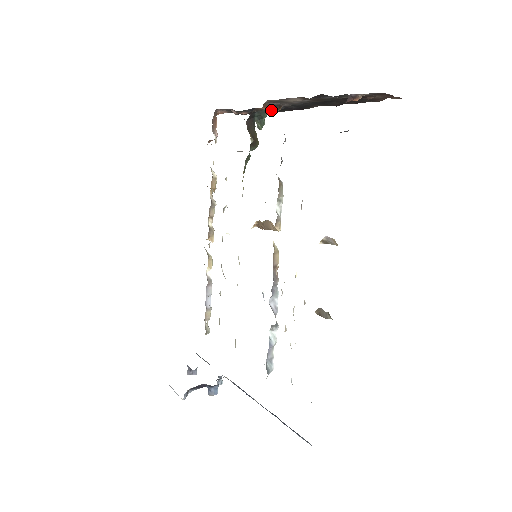
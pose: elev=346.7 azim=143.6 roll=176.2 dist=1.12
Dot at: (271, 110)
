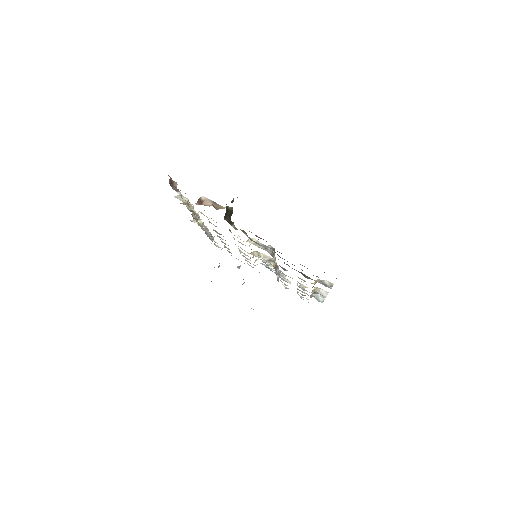
Dot at: occluded
